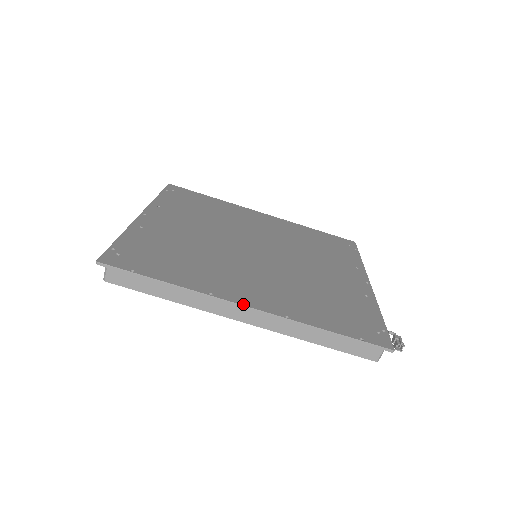
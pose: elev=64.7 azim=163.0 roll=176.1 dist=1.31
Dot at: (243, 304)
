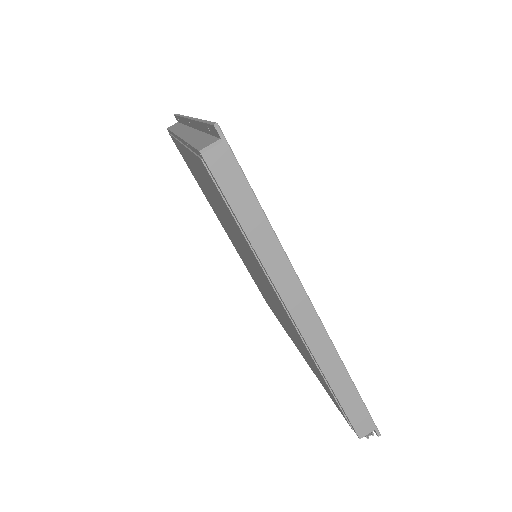
Dot at: occluded
